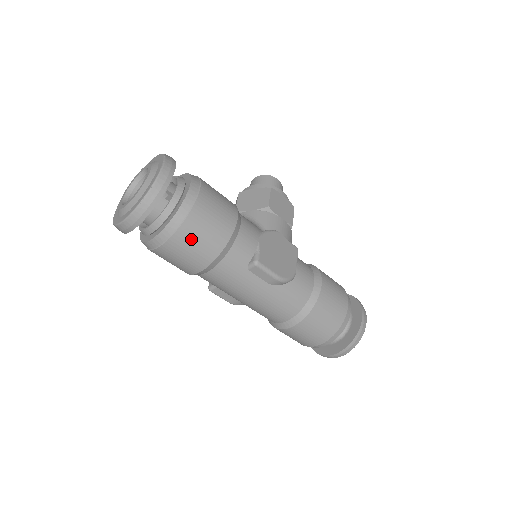
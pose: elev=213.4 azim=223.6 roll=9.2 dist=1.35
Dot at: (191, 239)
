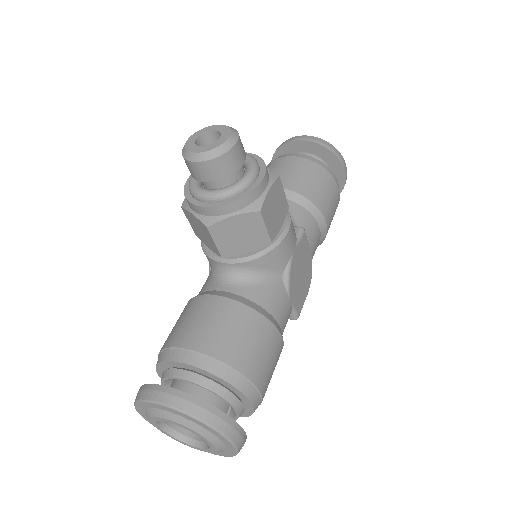
Dot at: occluded
